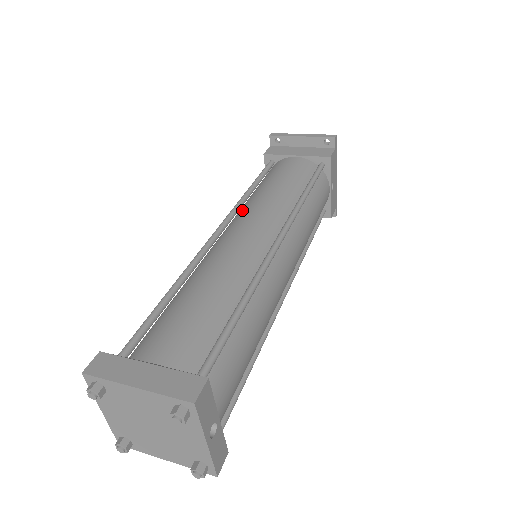
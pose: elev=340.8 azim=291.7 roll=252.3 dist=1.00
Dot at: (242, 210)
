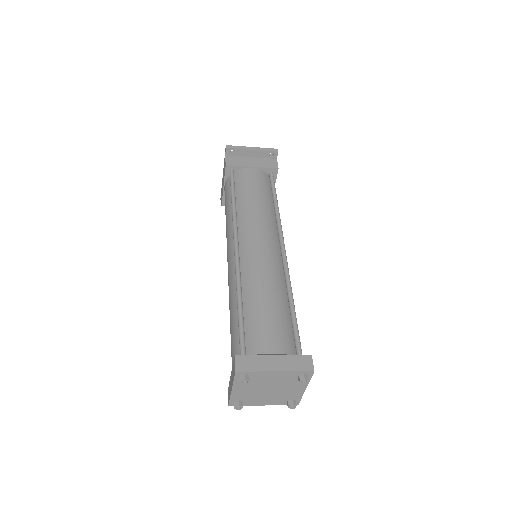
Dot at: (242, 223)
